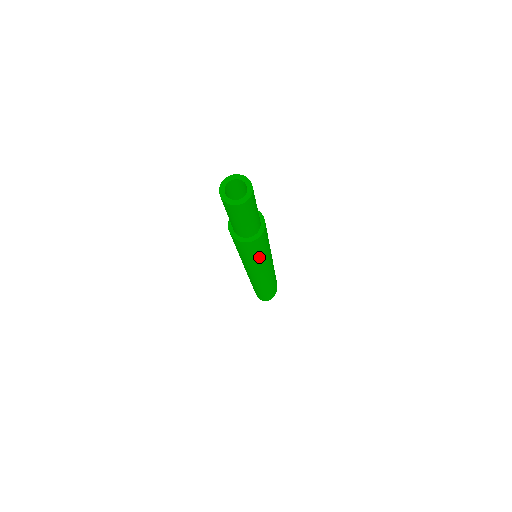
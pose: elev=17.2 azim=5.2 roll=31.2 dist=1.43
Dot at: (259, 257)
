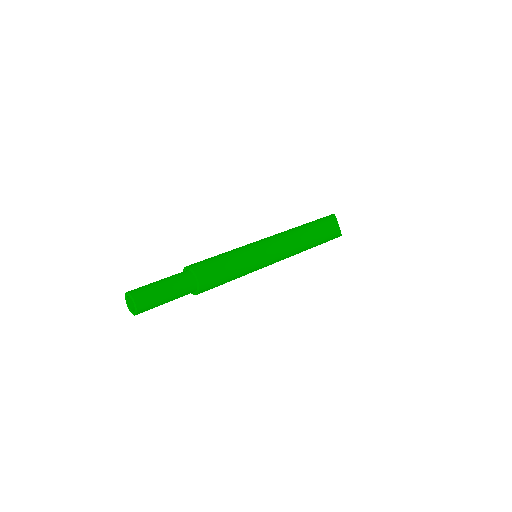
Dot at: occluded
